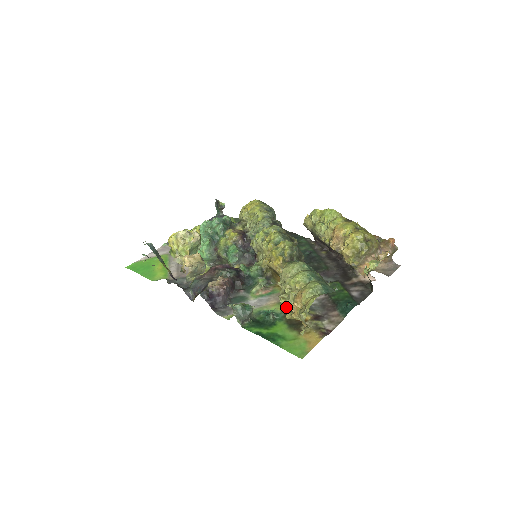
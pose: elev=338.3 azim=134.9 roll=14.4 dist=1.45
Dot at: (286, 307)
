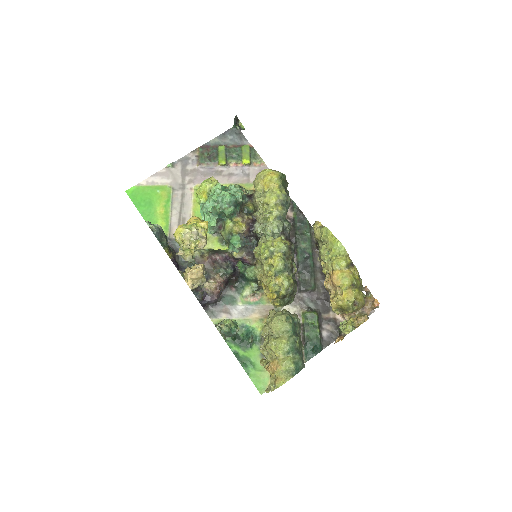
Dot at: occluded
